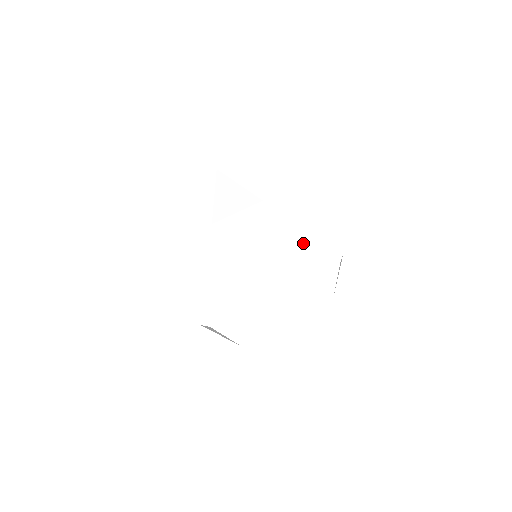
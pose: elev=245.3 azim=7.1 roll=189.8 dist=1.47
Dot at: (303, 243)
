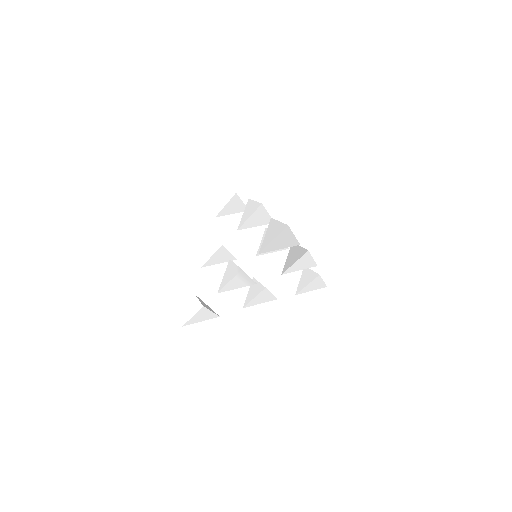
Dot at: (303, 268)
